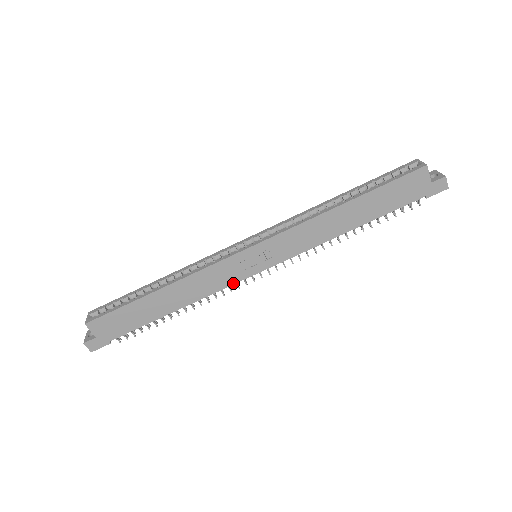
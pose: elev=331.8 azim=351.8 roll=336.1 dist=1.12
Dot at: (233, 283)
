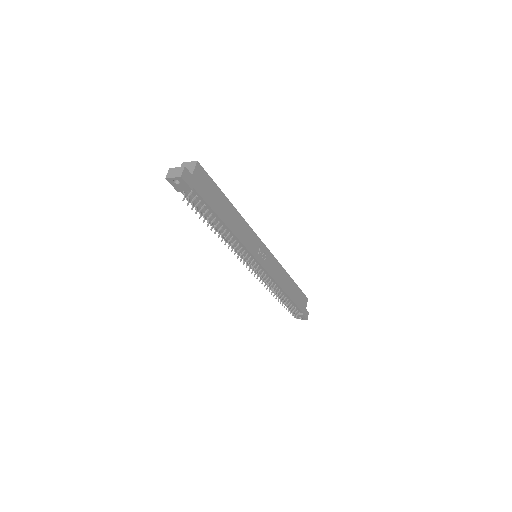
Dot at: (250, 252)
